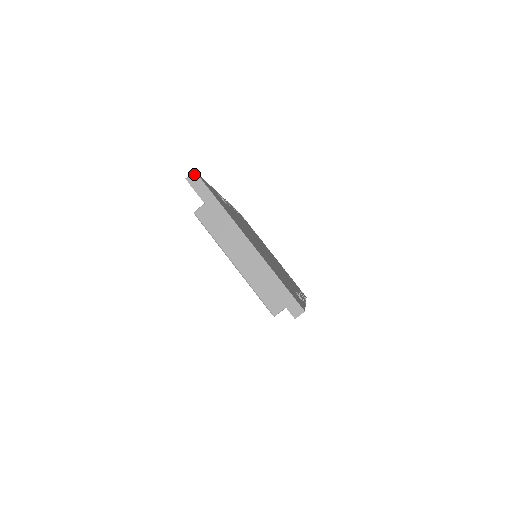
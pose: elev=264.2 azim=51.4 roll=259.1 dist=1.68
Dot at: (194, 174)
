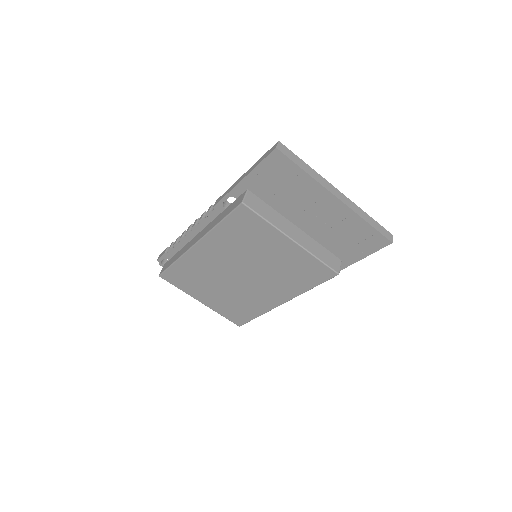
Dot at: (280, 143)
